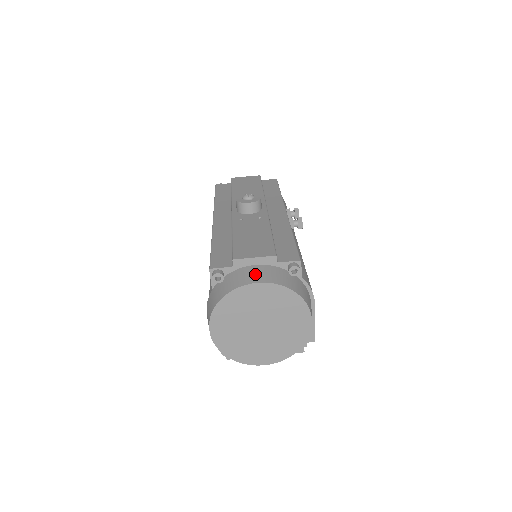
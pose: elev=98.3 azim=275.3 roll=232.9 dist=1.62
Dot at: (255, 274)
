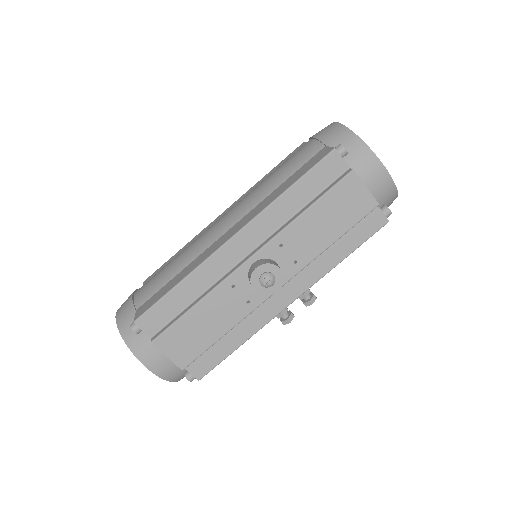
Dot at: (155, 361)
